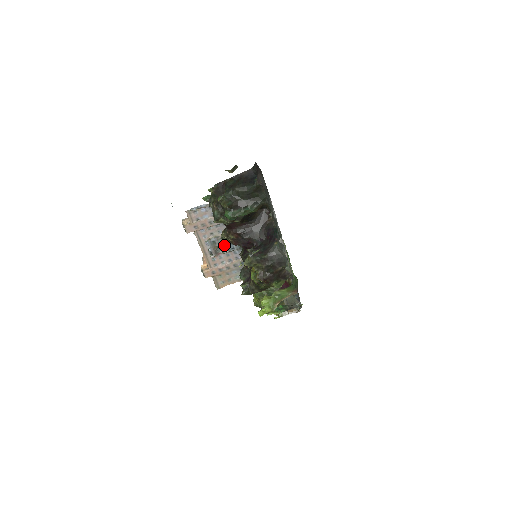
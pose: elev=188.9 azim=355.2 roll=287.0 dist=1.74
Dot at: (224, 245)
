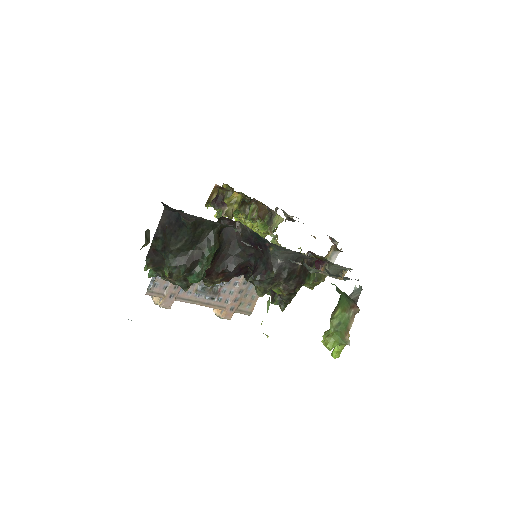
Dot at: occluded
